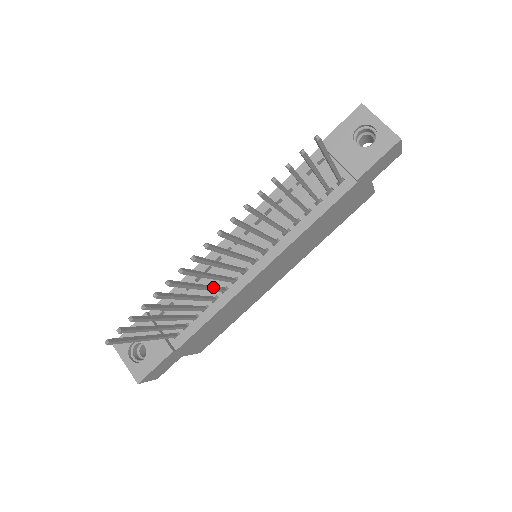
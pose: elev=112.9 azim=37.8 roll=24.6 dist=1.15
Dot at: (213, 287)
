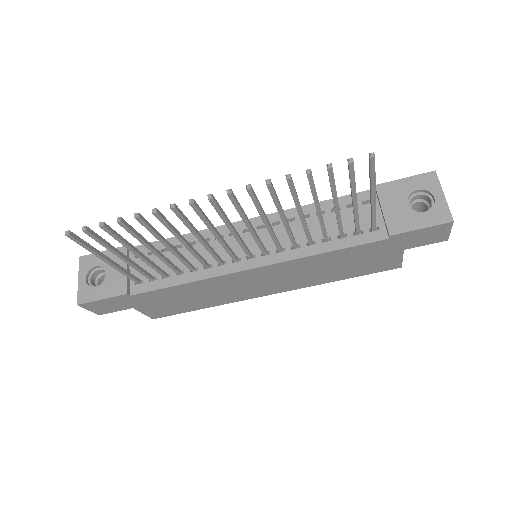
Dot at: (198, 253)
